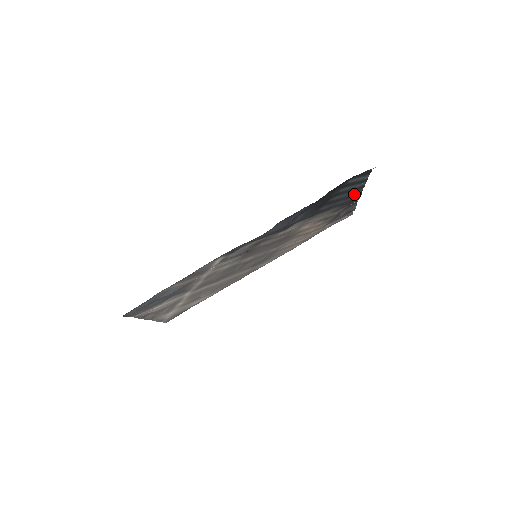
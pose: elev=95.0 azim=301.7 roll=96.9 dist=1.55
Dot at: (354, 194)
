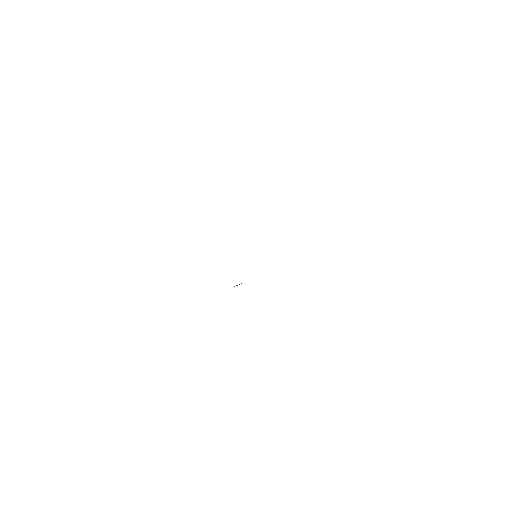
Dot at: occluded
